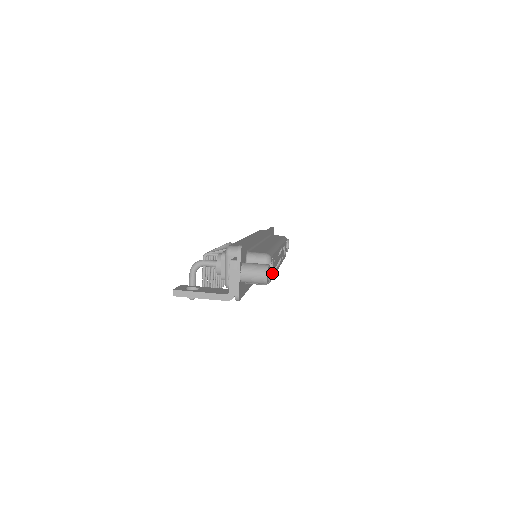
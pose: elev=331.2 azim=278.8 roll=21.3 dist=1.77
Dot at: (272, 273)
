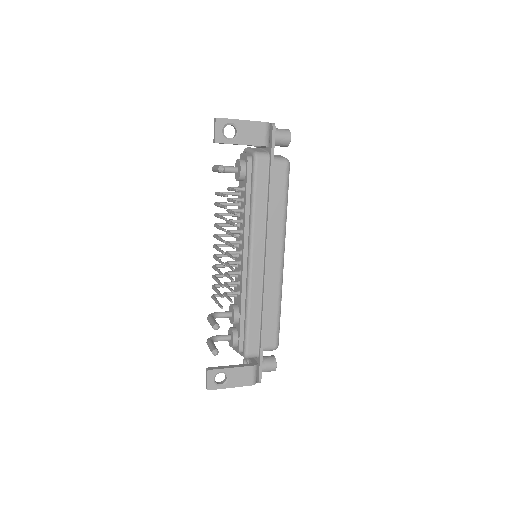
Dot at: occluded
